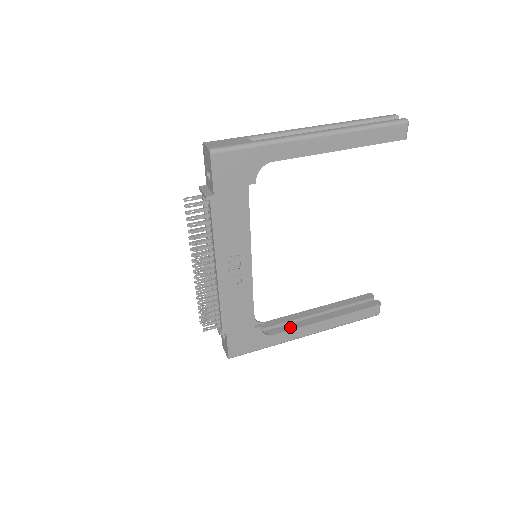
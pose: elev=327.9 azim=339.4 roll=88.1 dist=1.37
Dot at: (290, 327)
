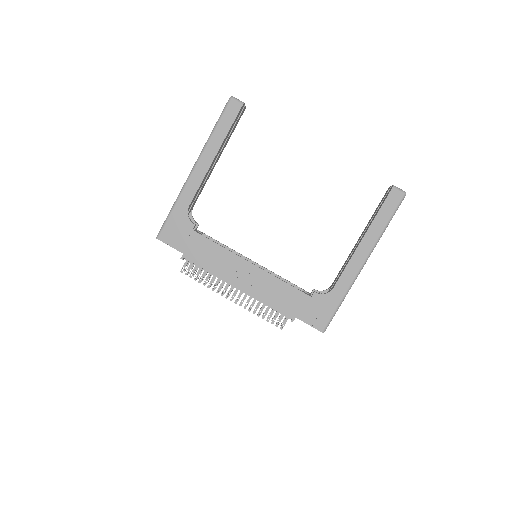
Dot at: (341, 272)
